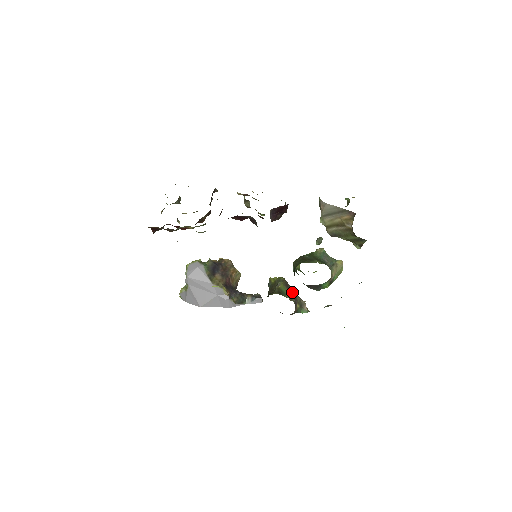
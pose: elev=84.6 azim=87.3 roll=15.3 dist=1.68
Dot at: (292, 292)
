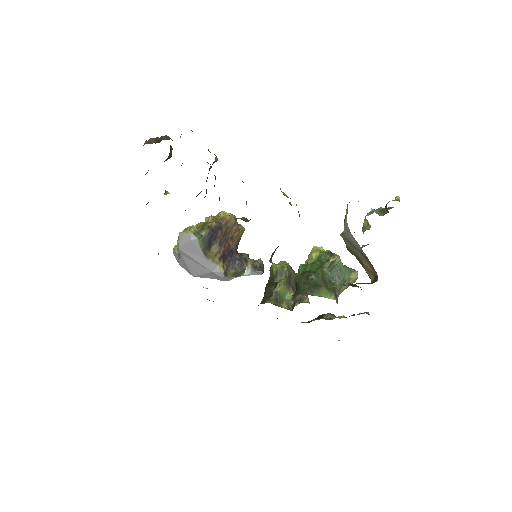
Dot at: (293, 291)
